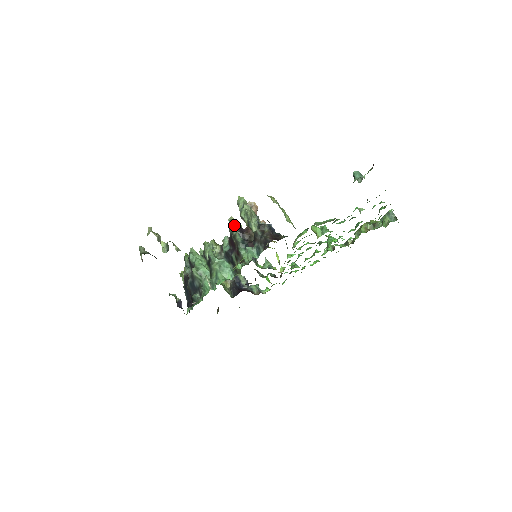
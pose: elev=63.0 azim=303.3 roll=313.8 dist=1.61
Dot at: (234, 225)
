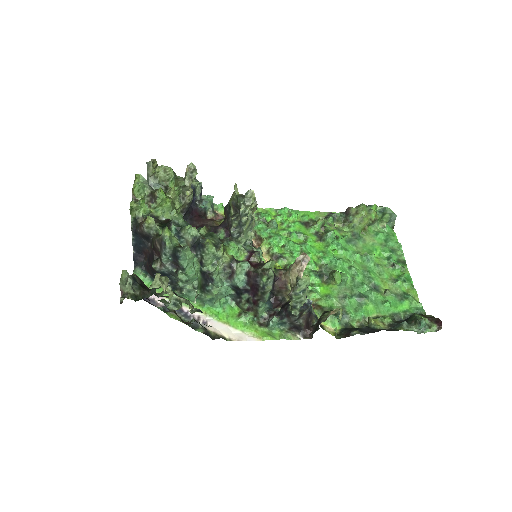
Dot at: (271, 279)
